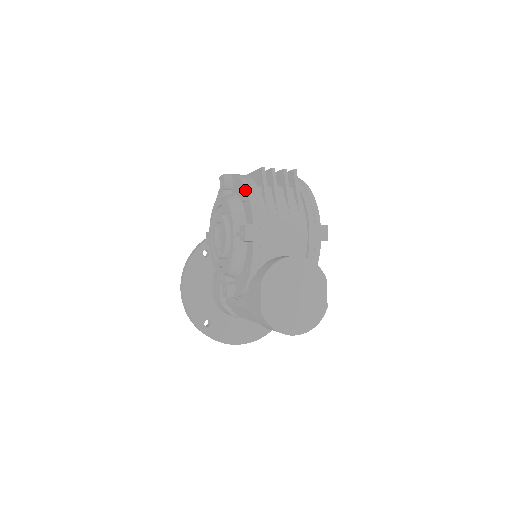
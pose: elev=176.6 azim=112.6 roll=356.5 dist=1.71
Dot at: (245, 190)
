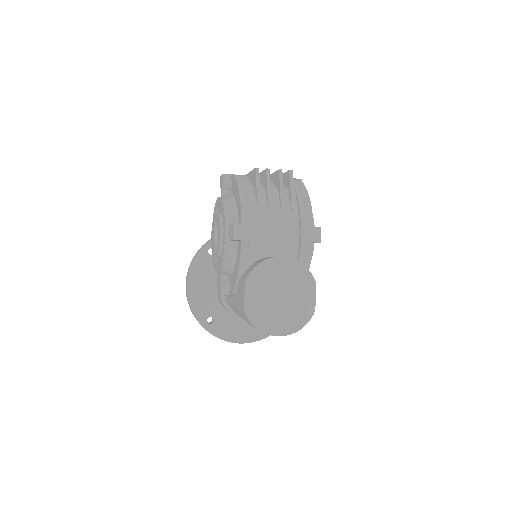
Dot at: (238, 190)
